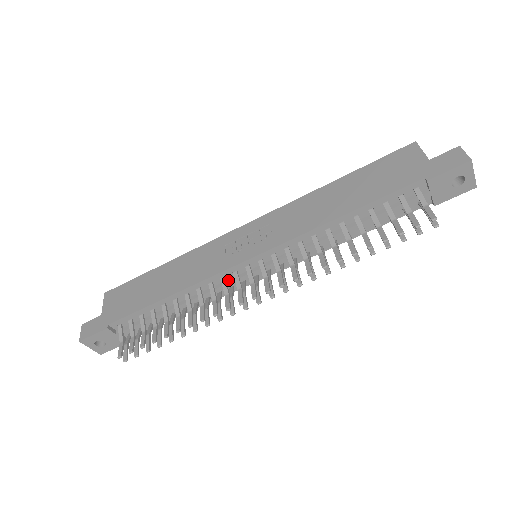
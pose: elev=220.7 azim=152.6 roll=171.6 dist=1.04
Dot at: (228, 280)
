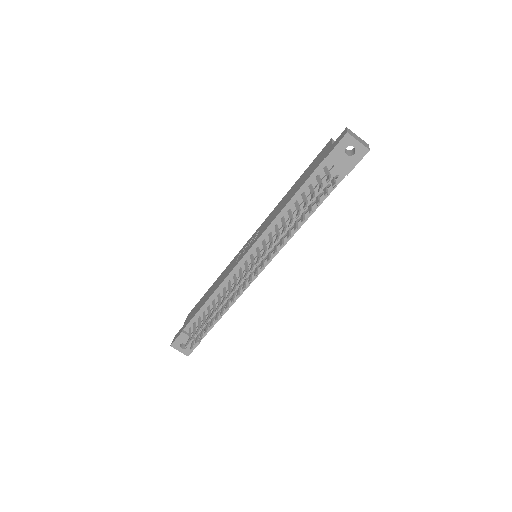
Dot at: occluded
